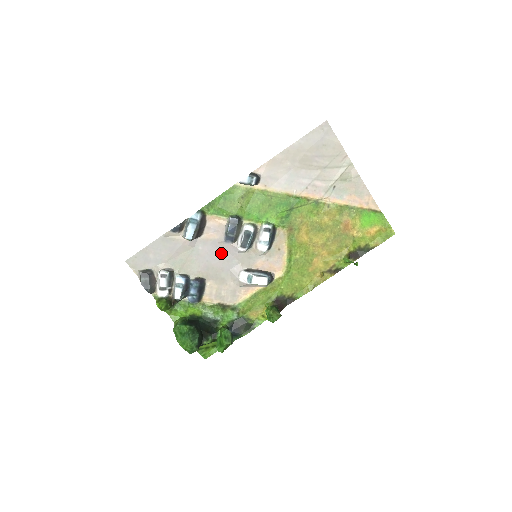
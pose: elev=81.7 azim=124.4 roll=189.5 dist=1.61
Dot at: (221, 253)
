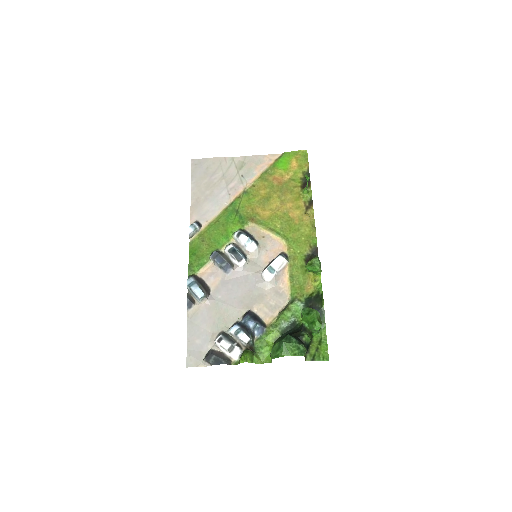
Dot at: (235, 283)
